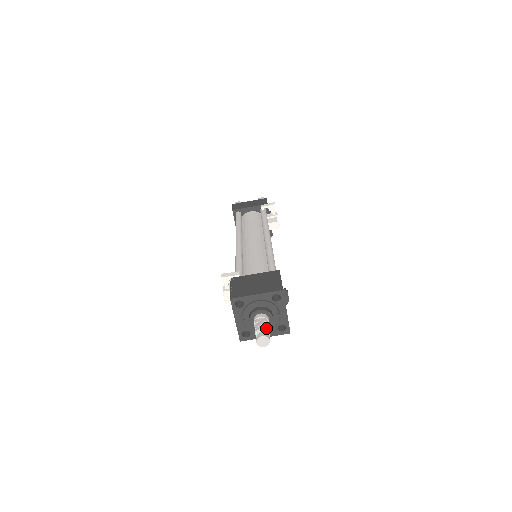
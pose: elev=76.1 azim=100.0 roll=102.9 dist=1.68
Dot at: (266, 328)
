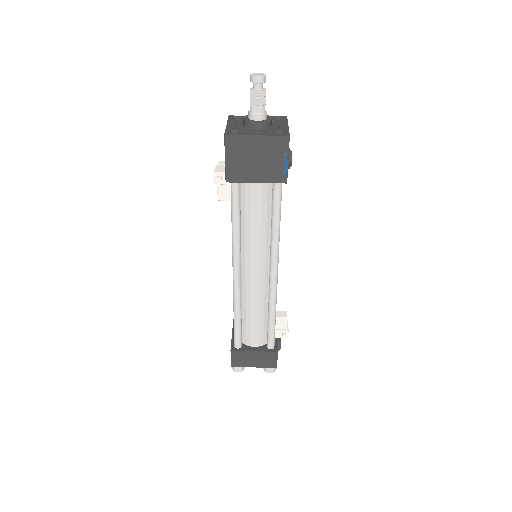
Dot at: (263, 89)
